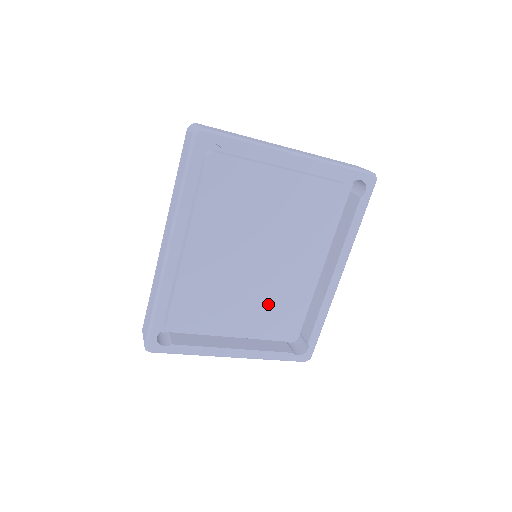
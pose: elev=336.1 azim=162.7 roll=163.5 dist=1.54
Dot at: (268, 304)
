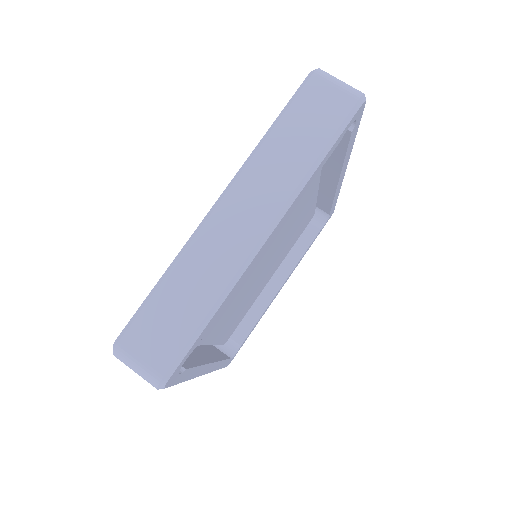
Dot at: (285, 247)
